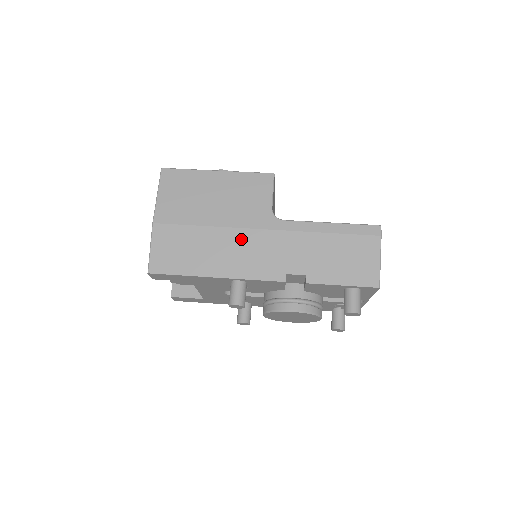
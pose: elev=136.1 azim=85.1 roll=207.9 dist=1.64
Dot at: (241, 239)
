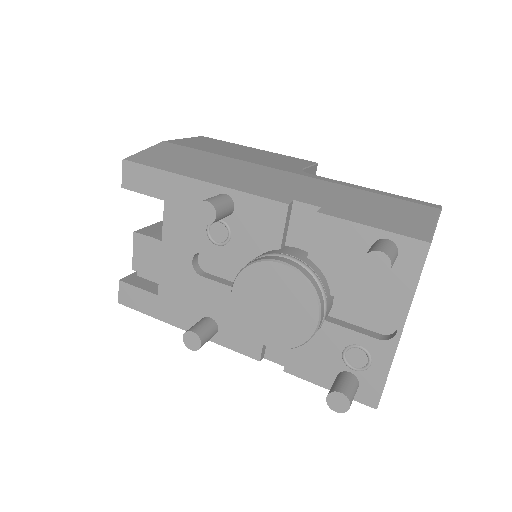
Dot at: (252, 169)
